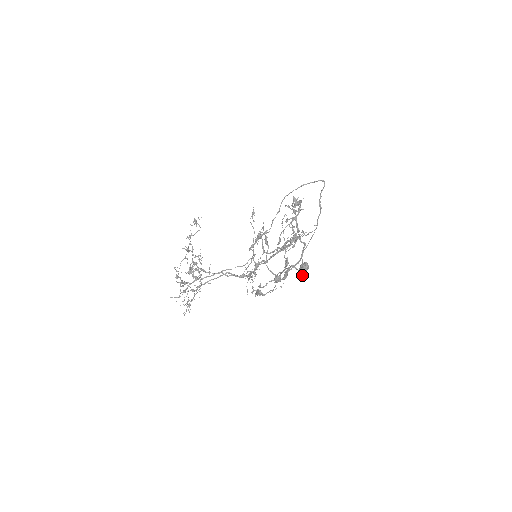
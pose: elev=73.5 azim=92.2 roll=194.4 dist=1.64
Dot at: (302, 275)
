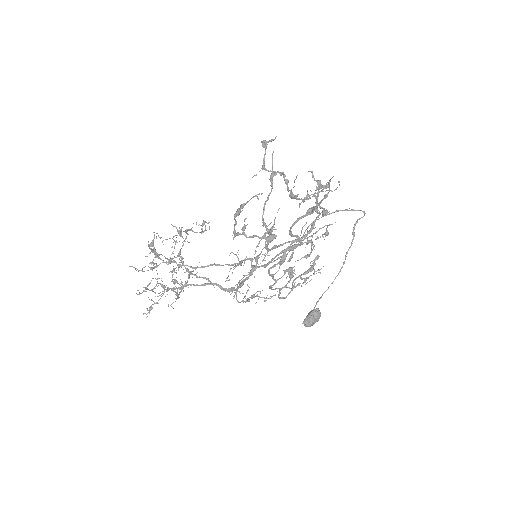
Dot at: (308, 324)
